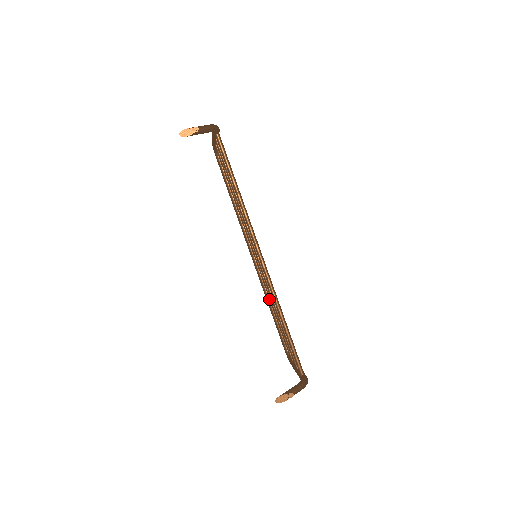
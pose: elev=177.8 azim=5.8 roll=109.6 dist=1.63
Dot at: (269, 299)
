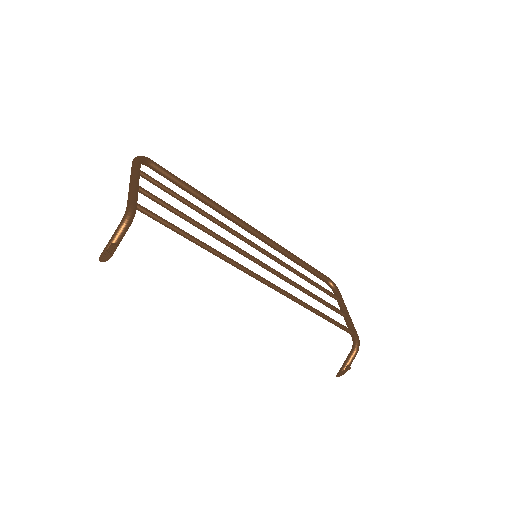
Dot at: occluded
